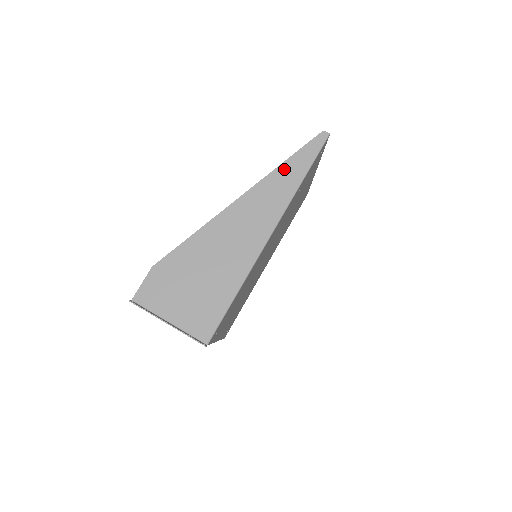
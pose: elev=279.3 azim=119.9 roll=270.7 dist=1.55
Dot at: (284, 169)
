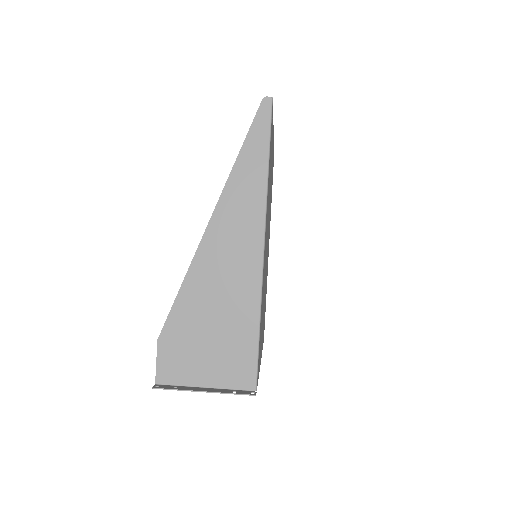
Dot at: (242, 164)
